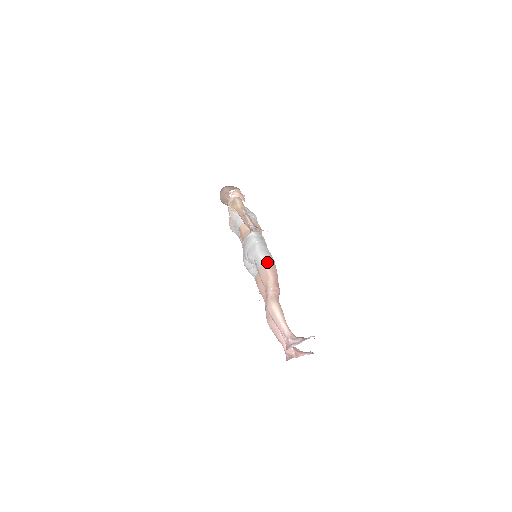
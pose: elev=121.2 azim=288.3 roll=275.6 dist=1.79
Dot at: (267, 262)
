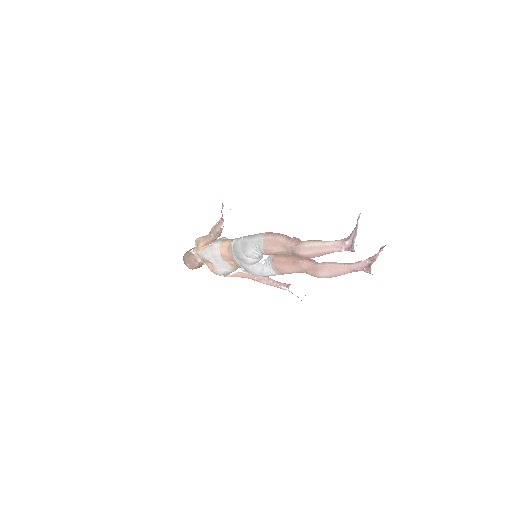
Dot at: (265, 235)
